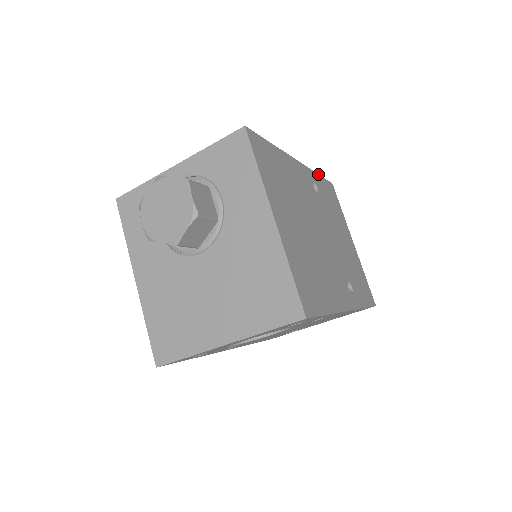
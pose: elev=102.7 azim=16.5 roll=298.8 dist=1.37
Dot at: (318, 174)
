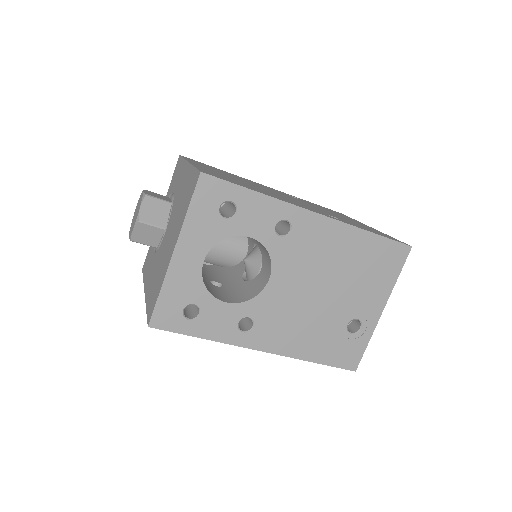
Dot at: occluded
